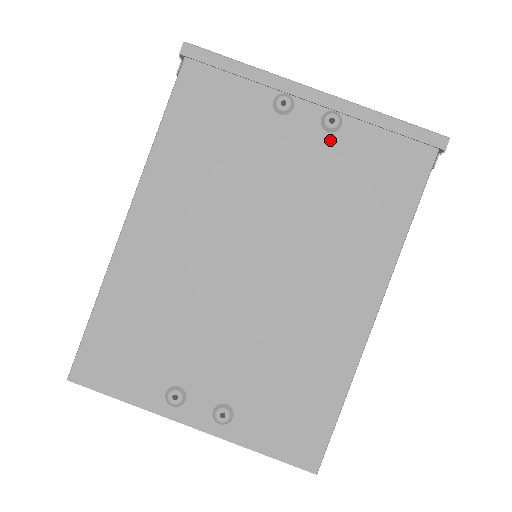
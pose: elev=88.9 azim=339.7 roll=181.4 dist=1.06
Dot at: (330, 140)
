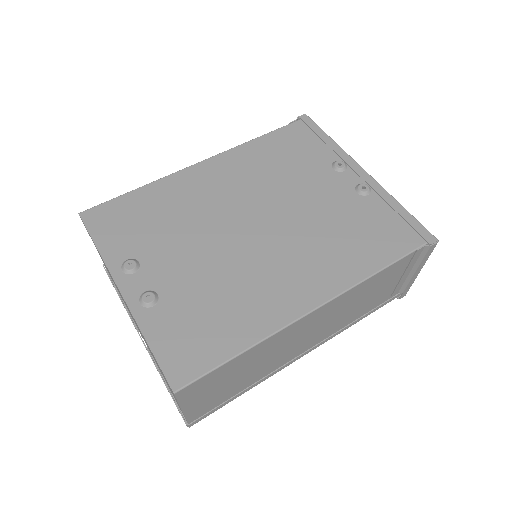
Dot at: (355, 197)
